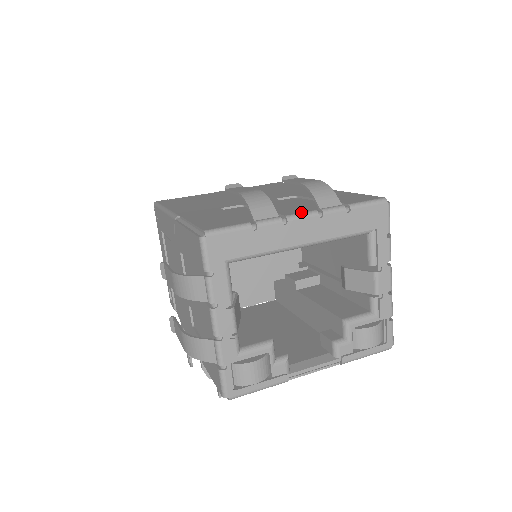
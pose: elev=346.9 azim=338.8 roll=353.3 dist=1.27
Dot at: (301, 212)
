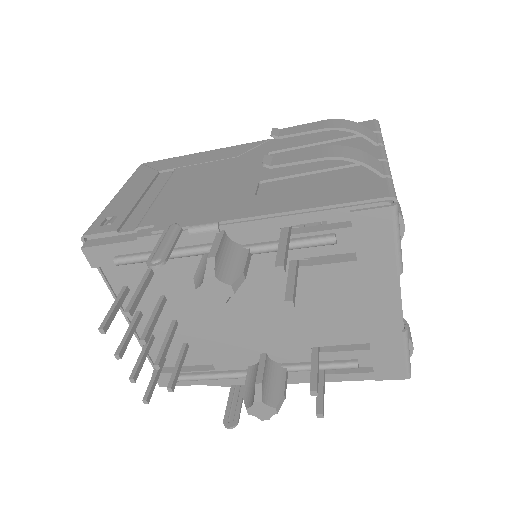
Dot at: occluded
